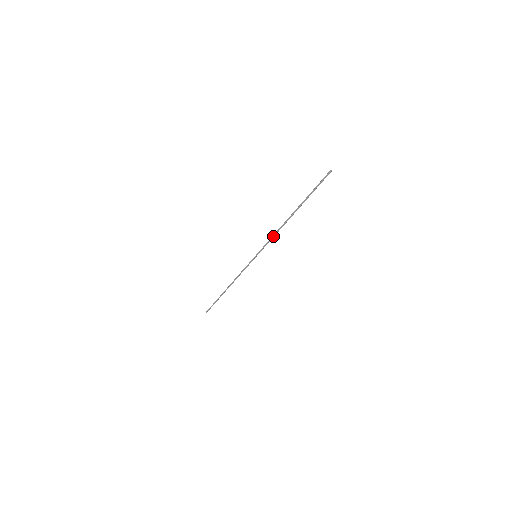
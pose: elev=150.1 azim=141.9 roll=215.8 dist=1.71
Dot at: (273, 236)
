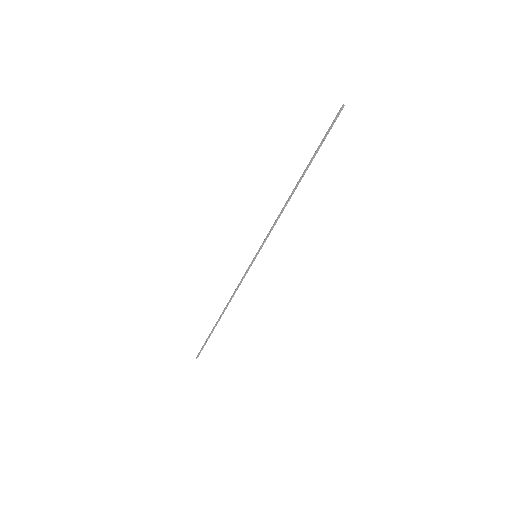
Dot at: (276, 220)
